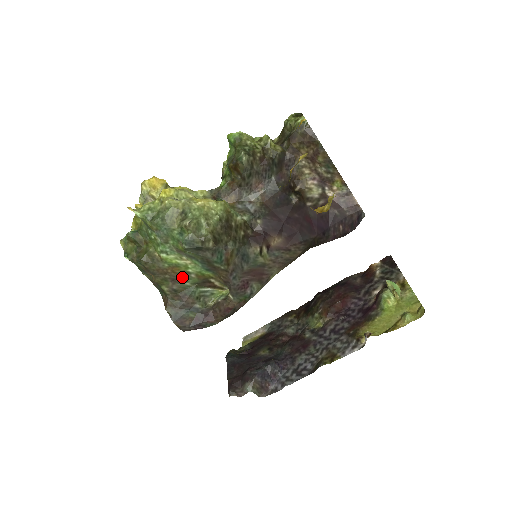
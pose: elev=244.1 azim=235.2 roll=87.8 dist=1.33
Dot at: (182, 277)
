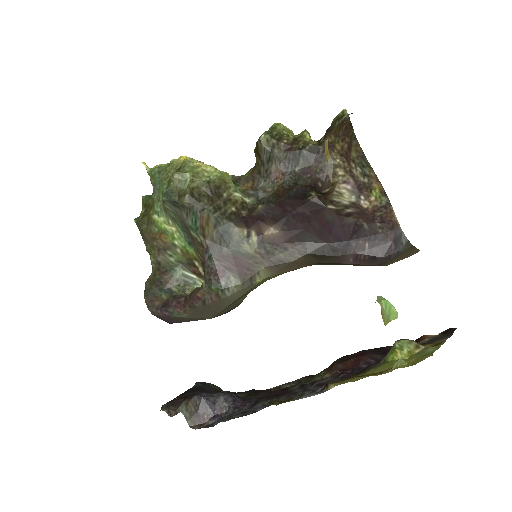
Dot at: (168, 249)
